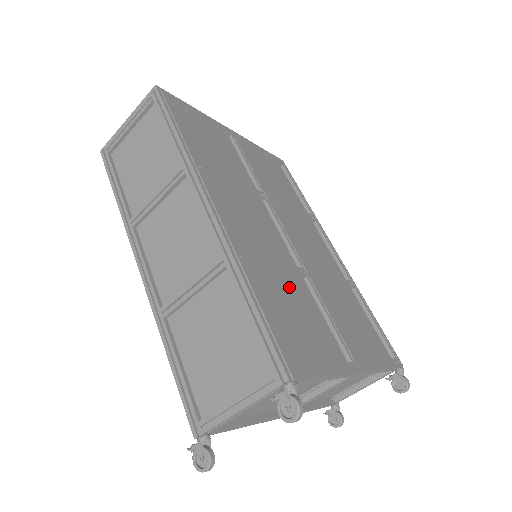
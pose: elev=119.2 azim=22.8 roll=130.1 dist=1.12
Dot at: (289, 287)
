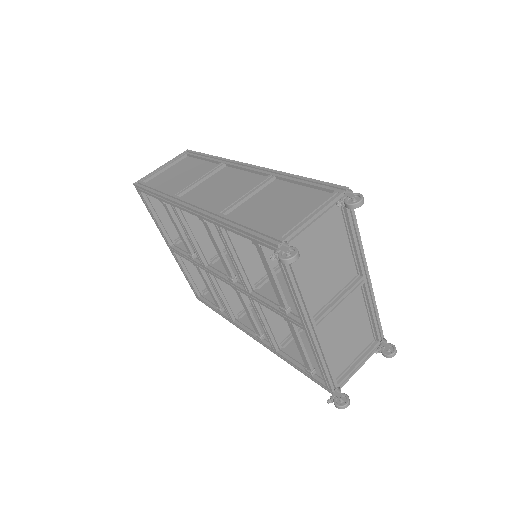
Dot at: occluded
